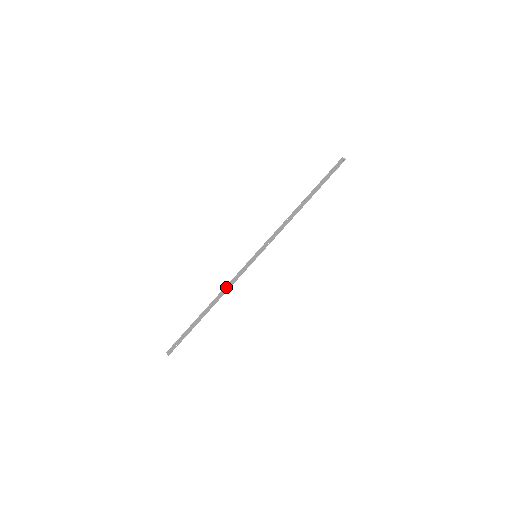
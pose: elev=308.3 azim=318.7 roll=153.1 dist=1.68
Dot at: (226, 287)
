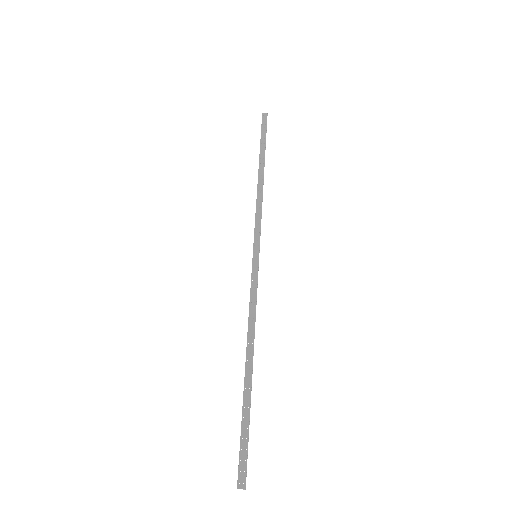
Dot at: (250, 318)
